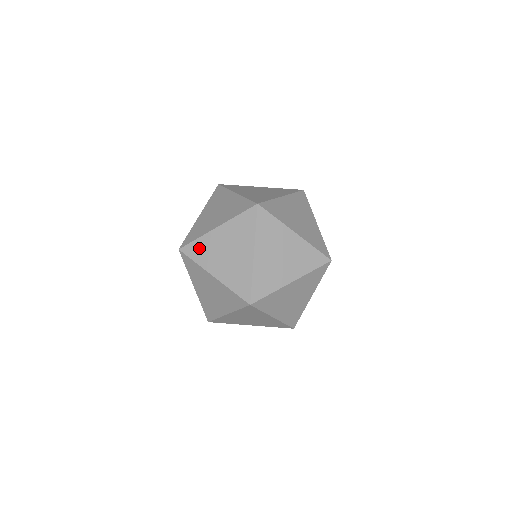
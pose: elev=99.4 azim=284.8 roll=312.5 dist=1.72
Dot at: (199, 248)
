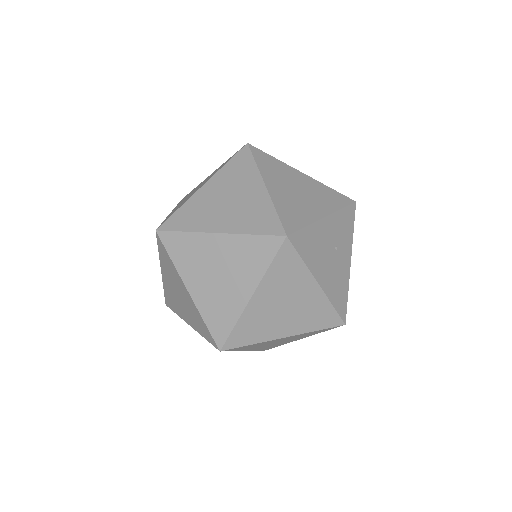
Dot at: (169, 299)
